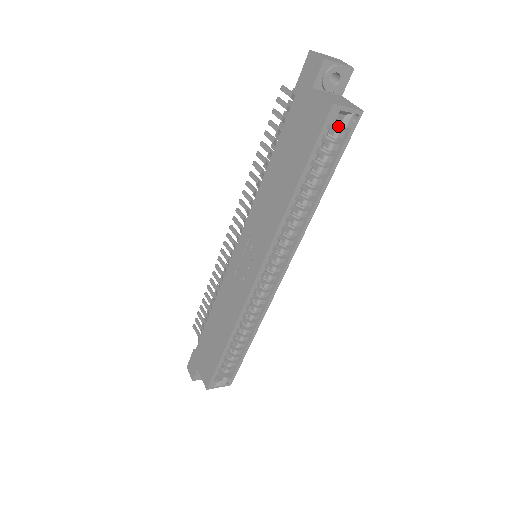
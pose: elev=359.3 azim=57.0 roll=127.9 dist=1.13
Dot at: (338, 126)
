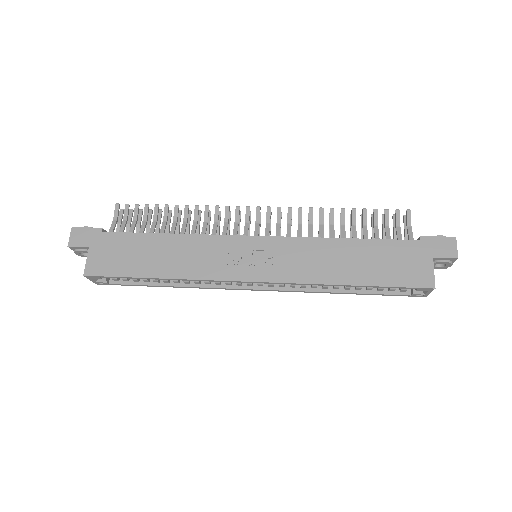
Dot at: occluded
